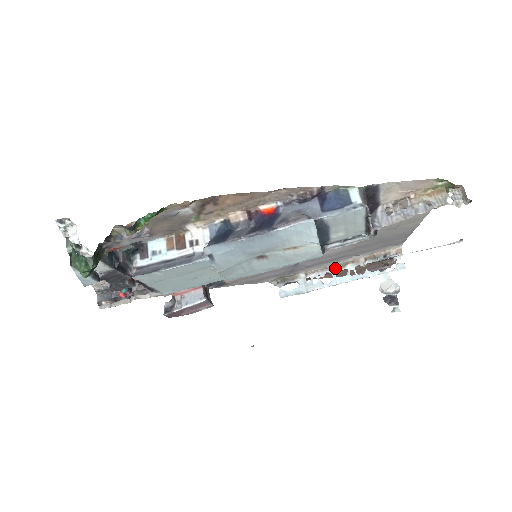
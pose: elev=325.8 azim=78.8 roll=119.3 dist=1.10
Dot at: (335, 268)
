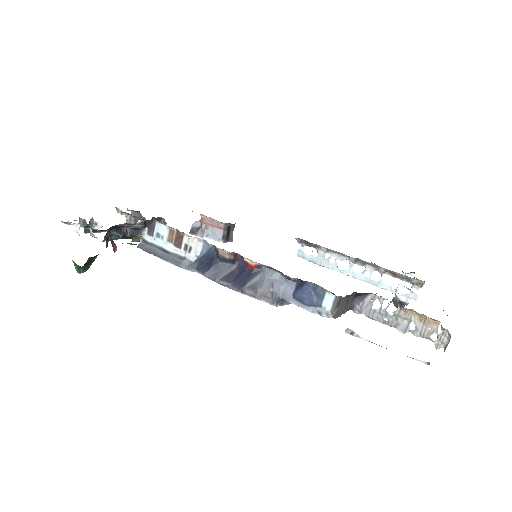
Dot at: (355, 261)
